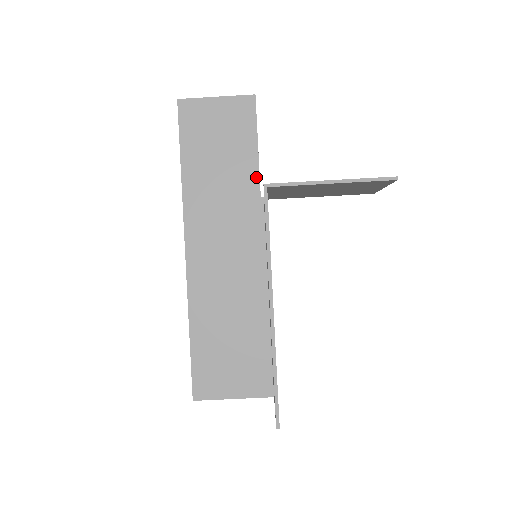
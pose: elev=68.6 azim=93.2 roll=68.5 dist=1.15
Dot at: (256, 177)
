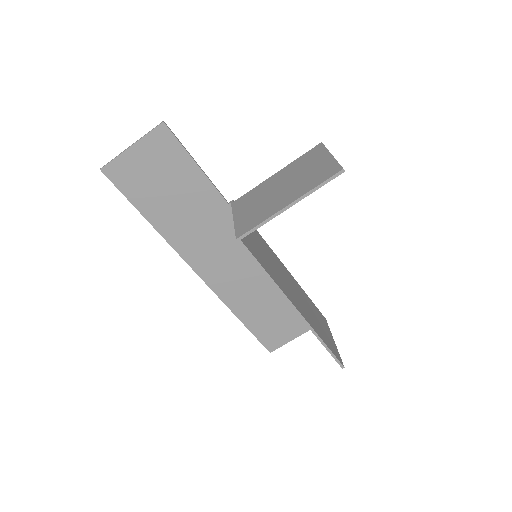
Dot at: (214, 191)
